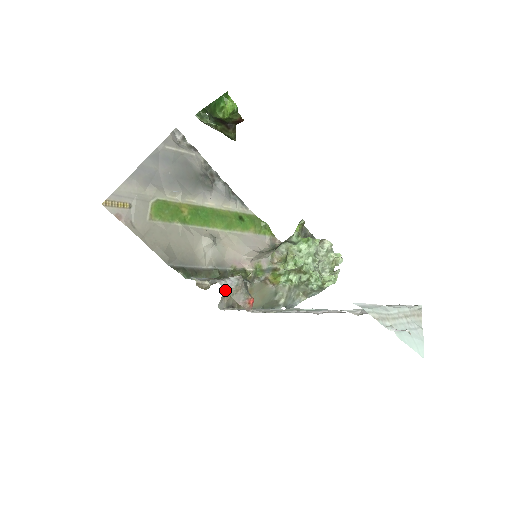
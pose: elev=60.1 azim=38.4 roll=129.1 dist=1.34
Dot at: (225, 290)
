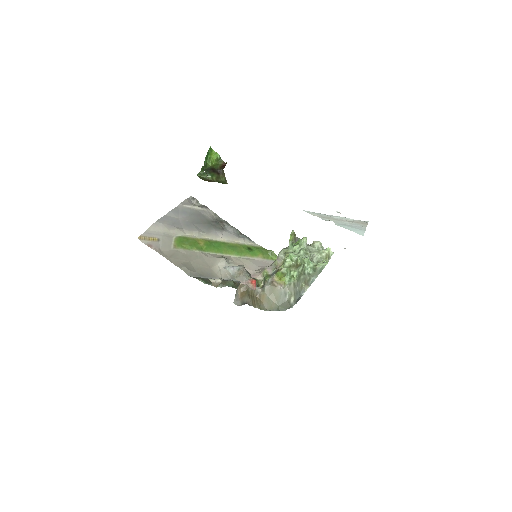
Dot at: (239, 291)
